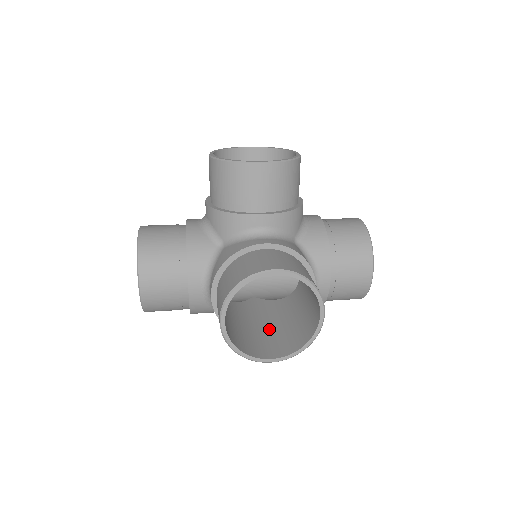
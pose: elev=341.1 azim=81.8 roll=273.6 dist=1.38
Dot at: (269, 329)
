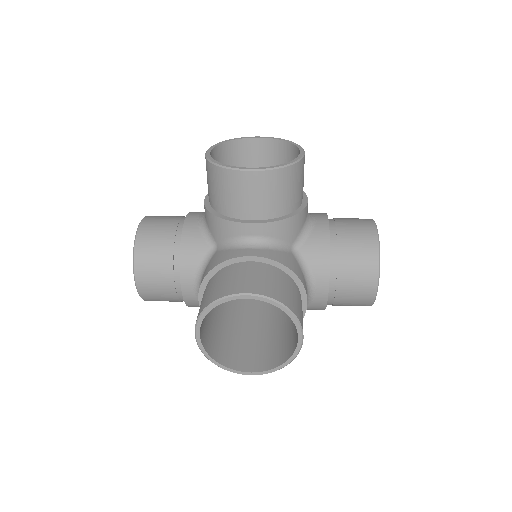
Dot at: (259, 335)
